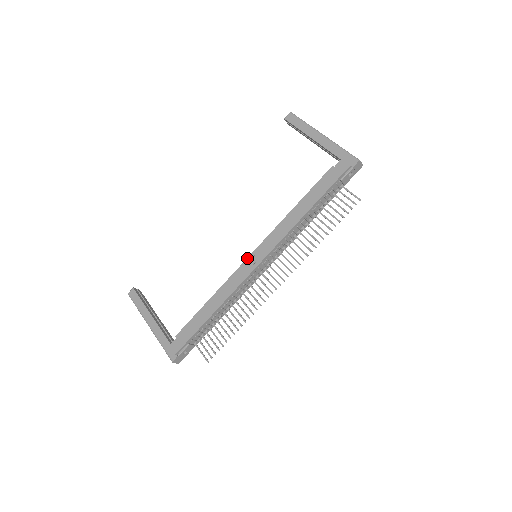
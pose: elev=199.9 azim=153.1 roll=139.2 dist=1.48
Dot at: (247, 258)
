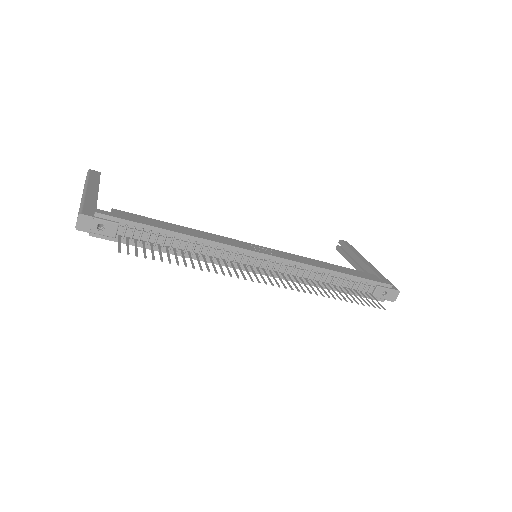
Dot at: occluded
